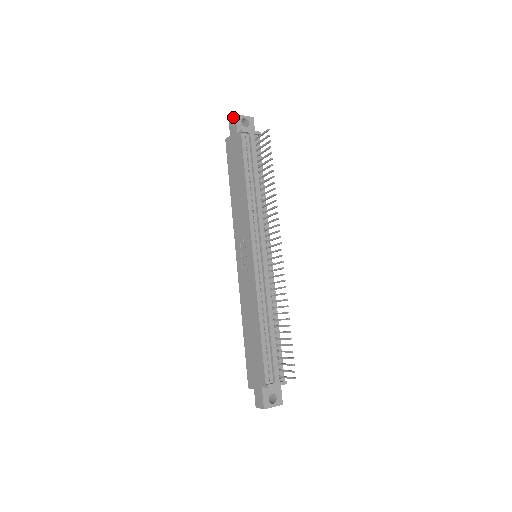
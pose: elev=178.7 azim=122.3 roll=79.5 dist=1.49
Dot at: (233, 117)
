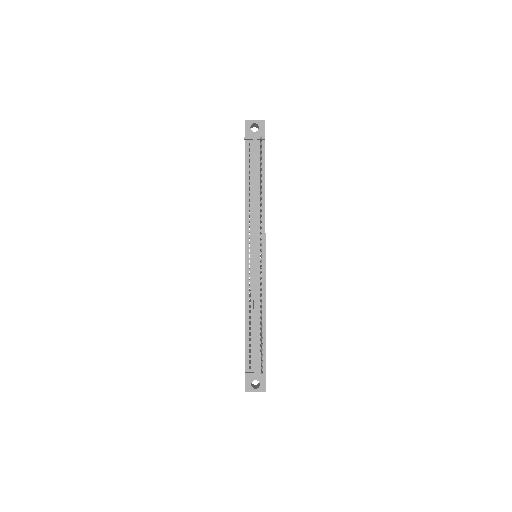
Dot at: occluded
